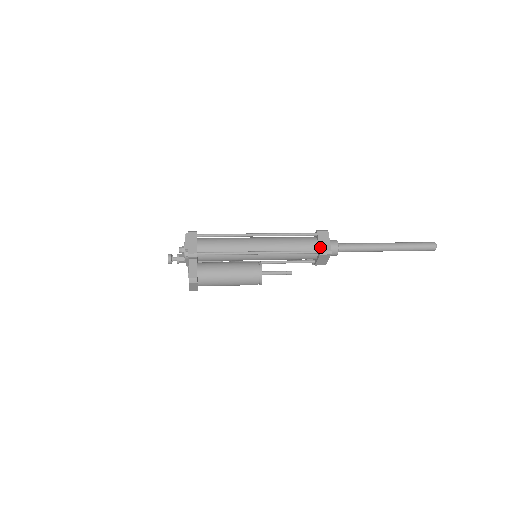
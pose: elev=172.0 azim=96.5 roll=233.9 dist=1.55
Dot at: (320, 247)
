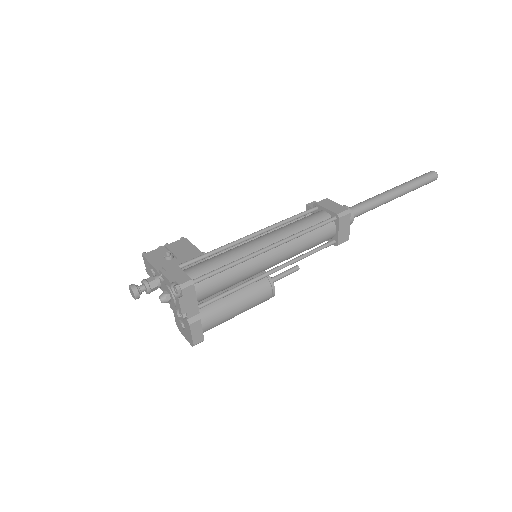
Dot at: (339, 239)
